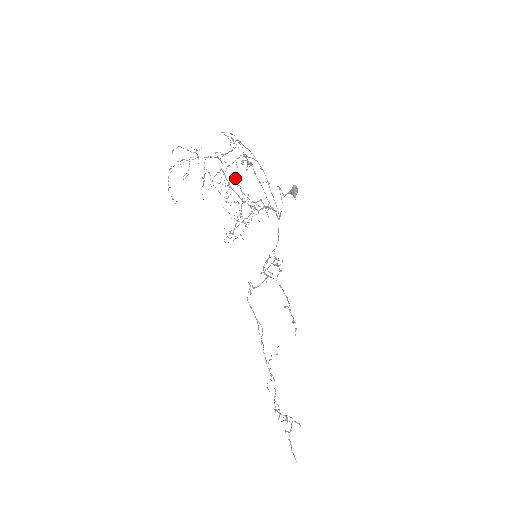
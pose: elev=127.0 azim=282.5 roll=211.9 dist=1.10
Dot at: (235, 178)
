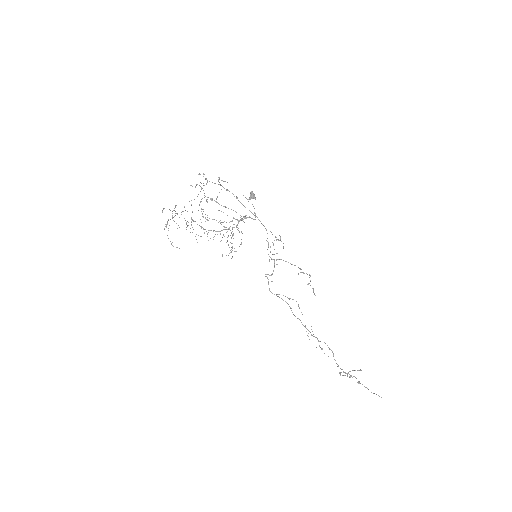
Dot at: occluded
